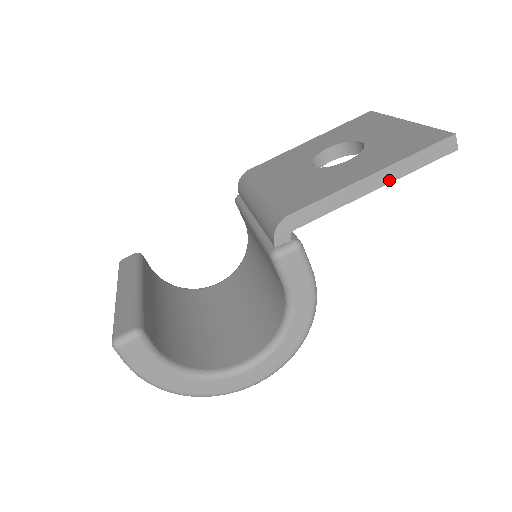
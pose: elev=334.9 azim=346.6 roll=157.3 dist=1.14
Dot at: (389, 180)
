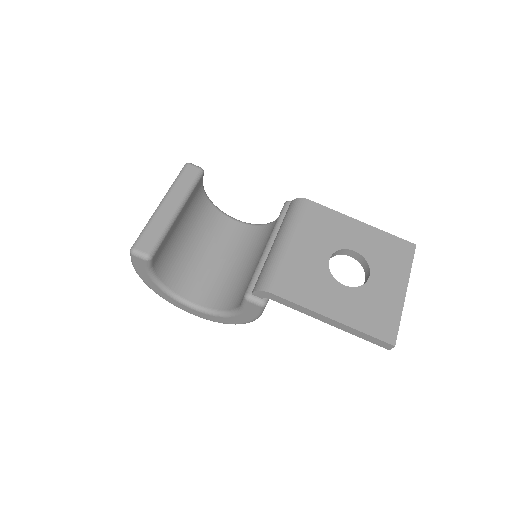
Dot at: (339, 327)
